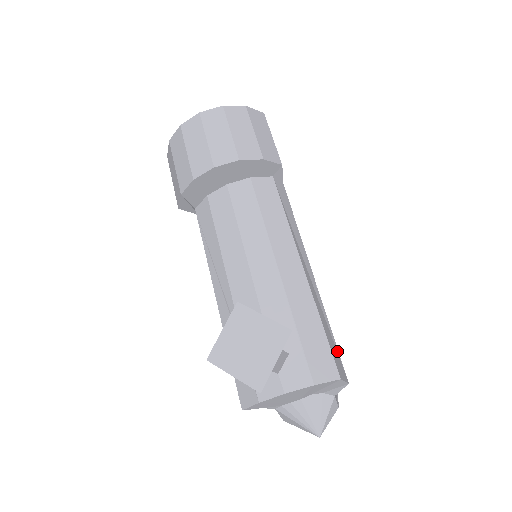
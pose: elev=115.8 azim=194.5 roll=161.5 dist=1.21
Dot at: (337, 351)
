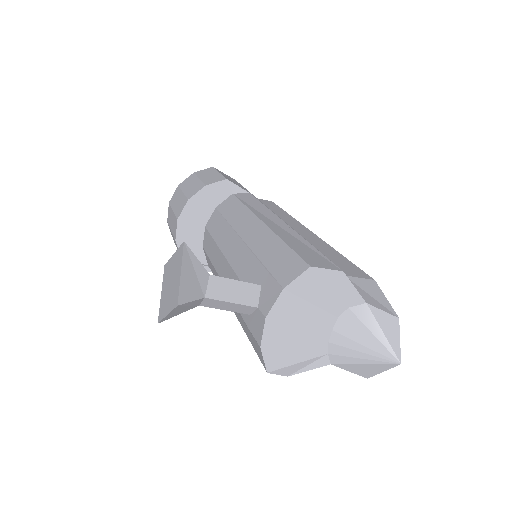
Dot at: (322, 256)
